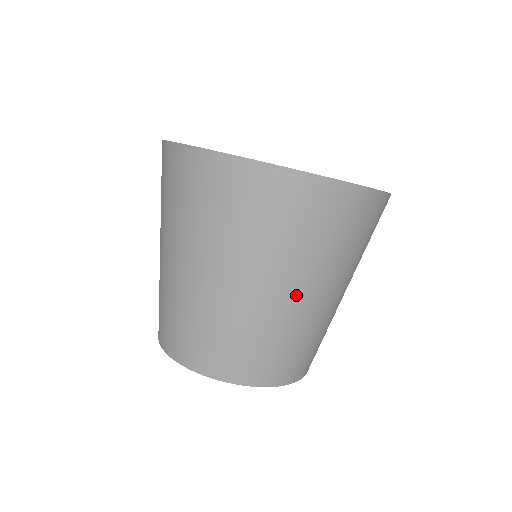
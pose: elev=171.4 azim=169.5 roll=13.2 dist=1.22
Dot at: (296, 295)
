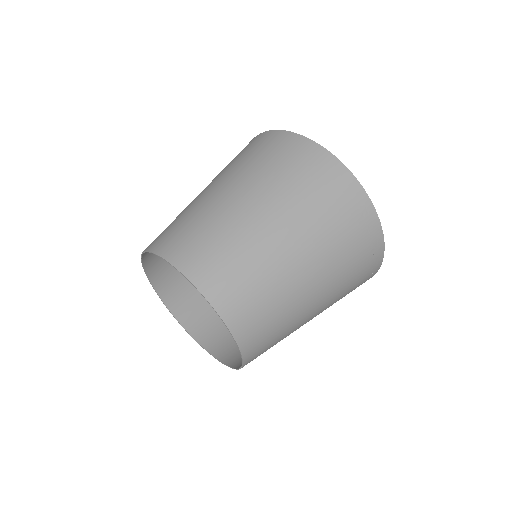
Dot at: occluded
